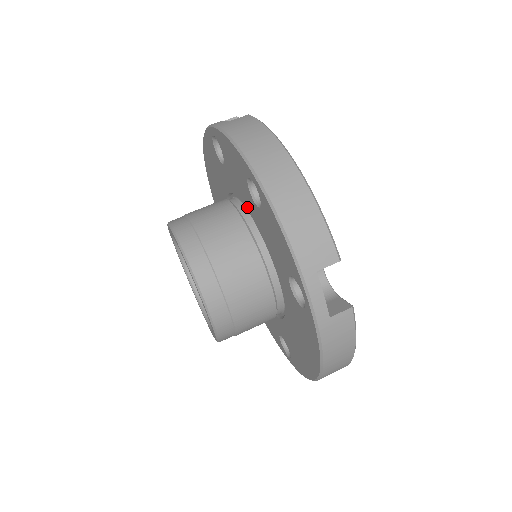
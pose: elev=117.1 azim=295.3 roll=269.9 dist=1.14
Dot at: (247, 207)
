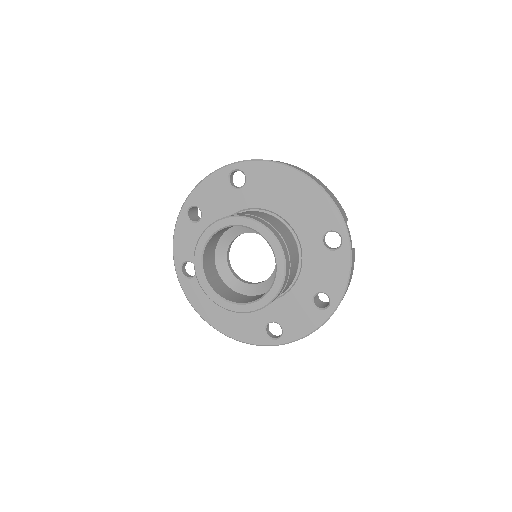
Dot at: occluded
